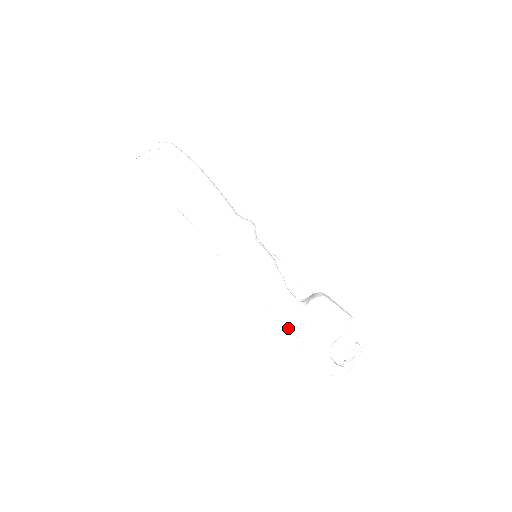
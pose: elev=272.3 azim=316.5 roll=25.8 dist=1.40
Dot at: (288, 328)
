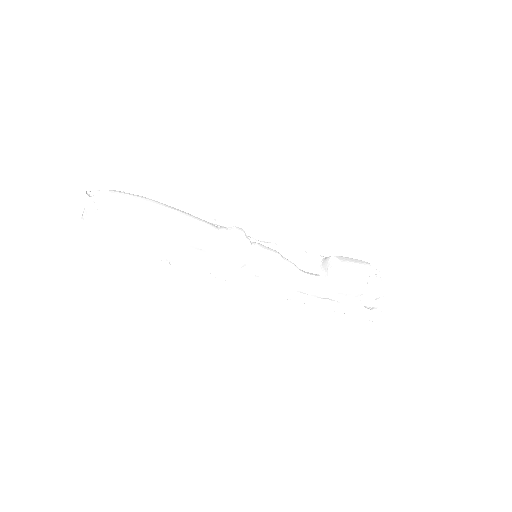
Dot at: occluded
